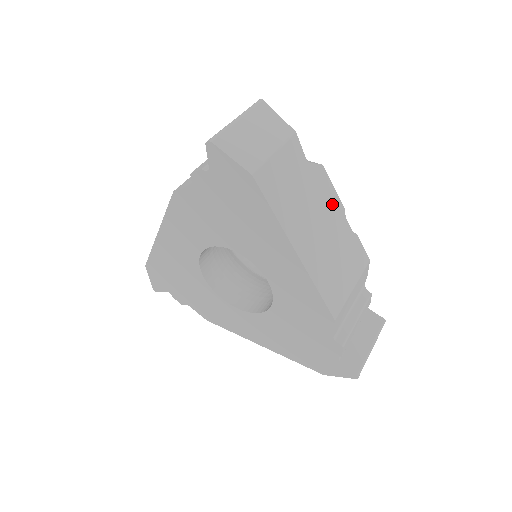
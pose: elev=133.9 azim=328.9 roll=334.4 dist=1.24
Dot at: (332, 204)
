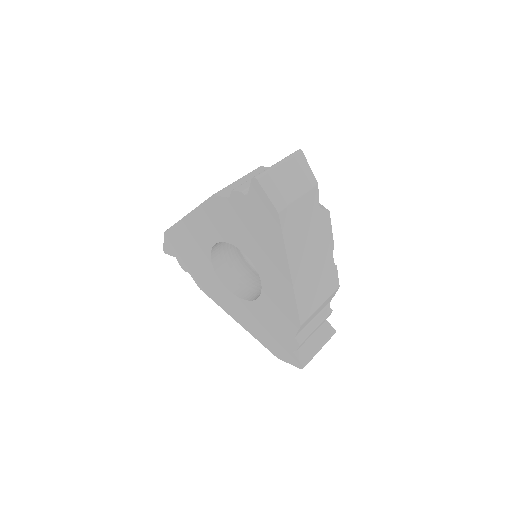
Dot at: (326, 241)
